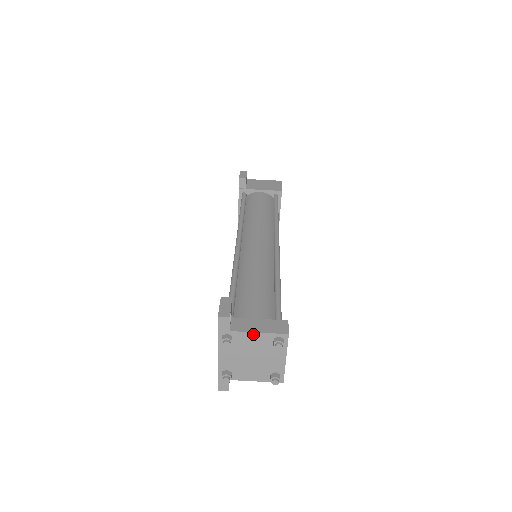
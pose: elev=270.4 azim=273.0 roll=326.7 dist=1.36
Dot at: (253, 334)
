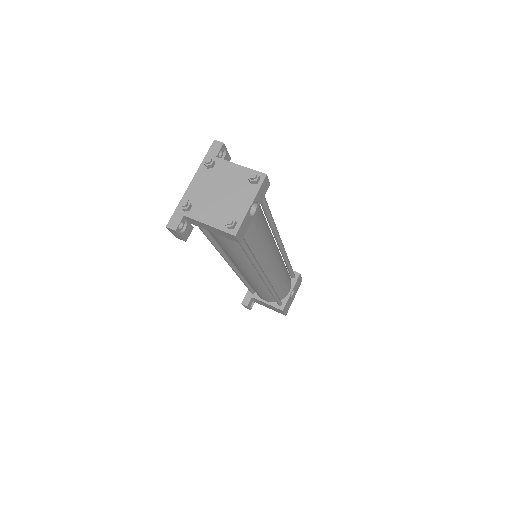
Dot at: (235, 166)
